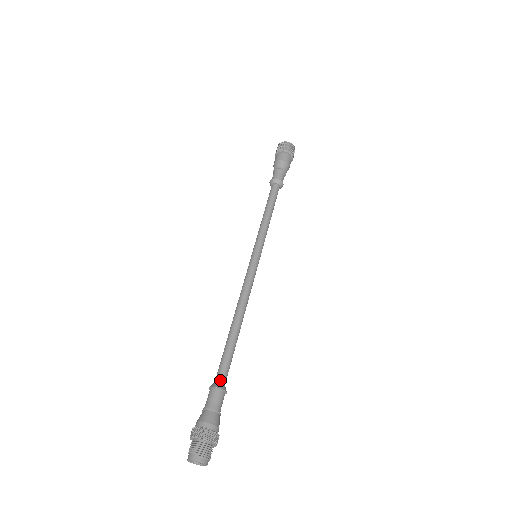
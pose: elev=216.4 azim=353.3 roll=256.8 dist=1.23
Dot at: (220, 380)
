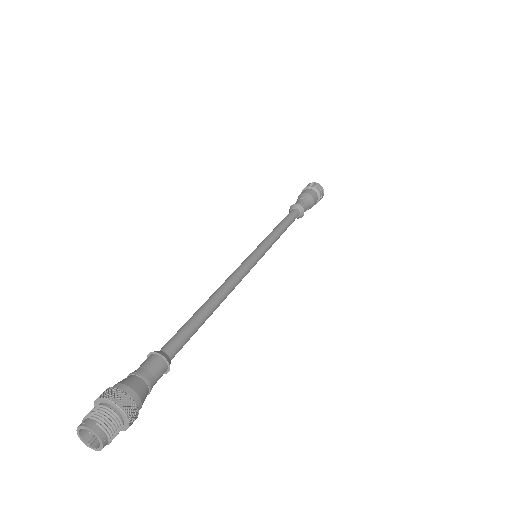
Dot at: (168, 350)
